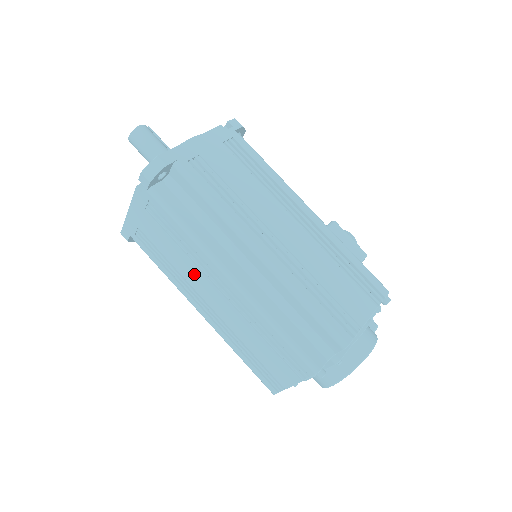
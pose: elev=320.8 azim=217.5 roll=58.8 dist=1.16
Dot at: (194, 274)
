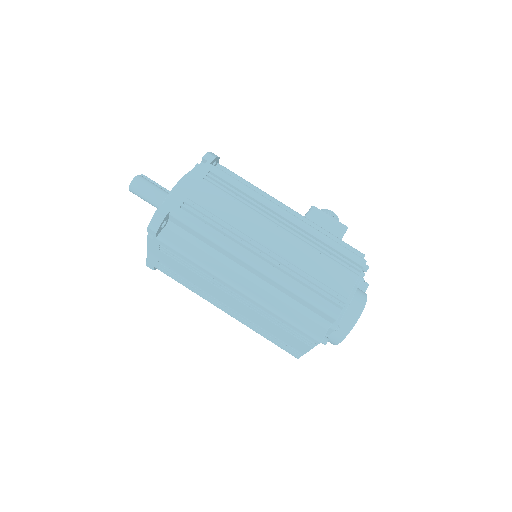
Dot at: (211, 288)
